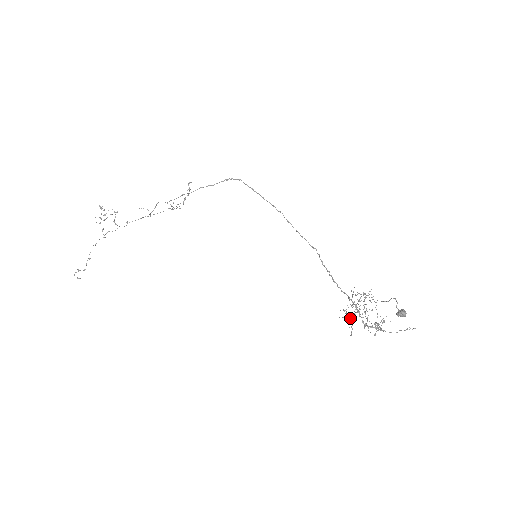
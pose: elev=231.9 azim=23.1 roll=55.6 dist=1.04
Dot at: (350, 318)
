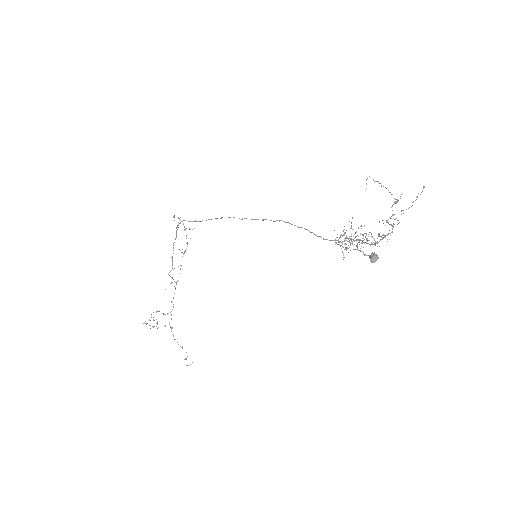
Dot at: occluded
